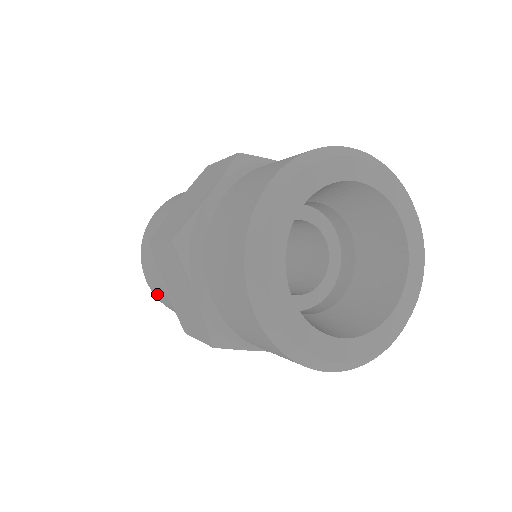
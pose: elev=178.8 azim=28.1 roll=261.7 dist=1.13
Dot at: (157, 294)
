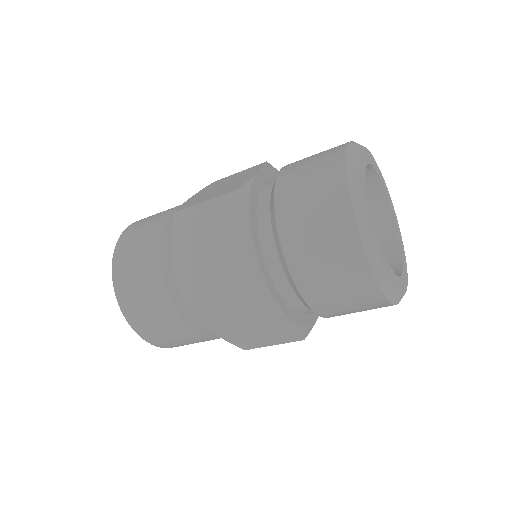
Dot at: (135, 227)
